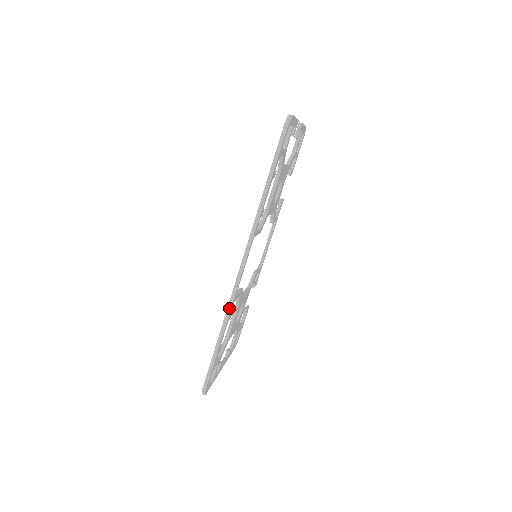
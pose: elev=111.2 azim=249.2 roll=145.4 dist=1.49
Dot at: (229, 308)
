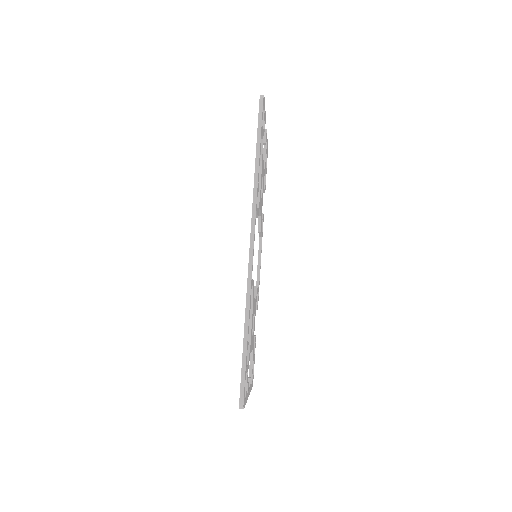
Dot at: (248, 289)
